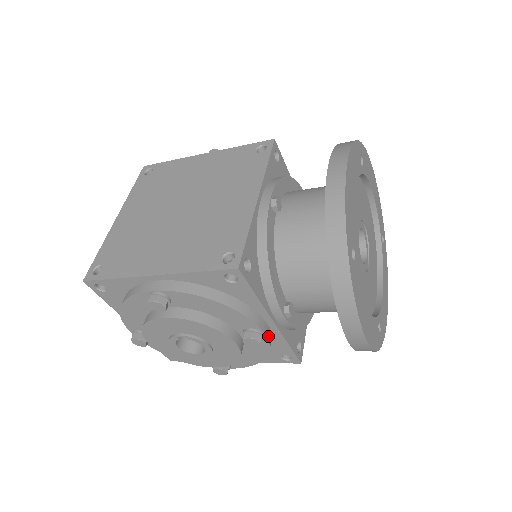
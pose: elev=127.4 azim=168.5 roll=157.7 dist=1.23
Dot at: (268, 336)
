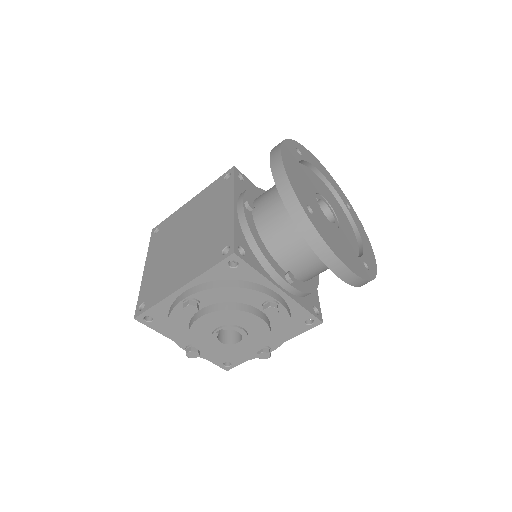
Dot at: (283, 304)
